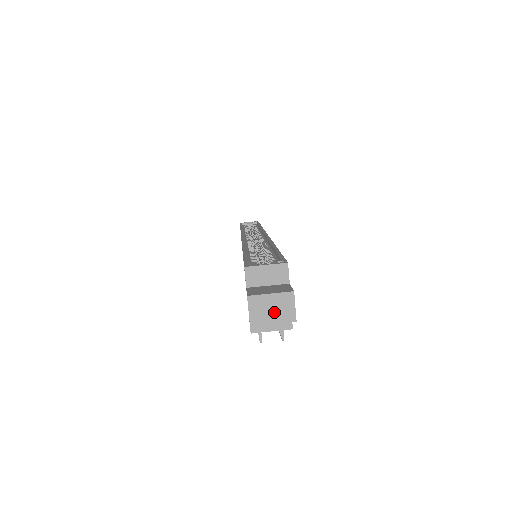
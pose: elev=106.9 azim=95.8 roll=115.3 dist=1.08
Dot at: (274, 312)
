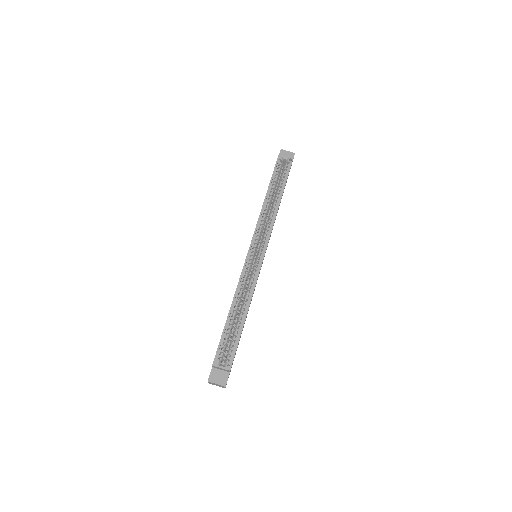
Dot at: (217, 385)
